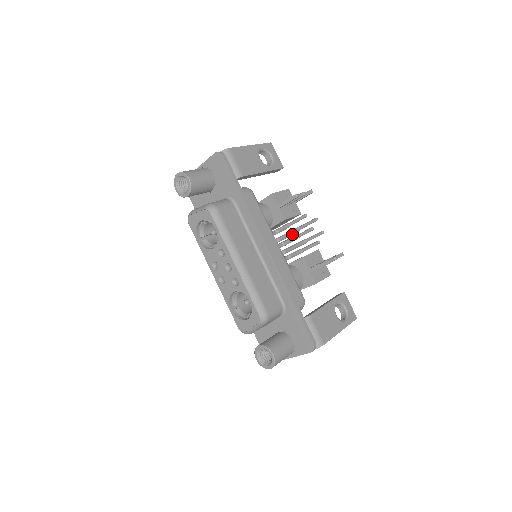
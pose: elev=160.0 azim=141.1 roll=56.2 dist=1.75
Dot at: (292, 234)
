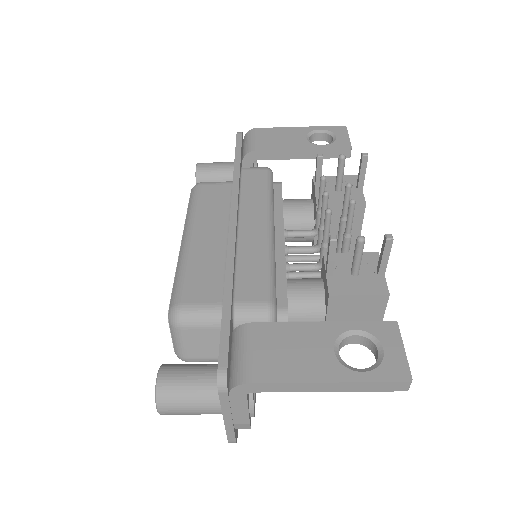
Dot at: (341, 234)
